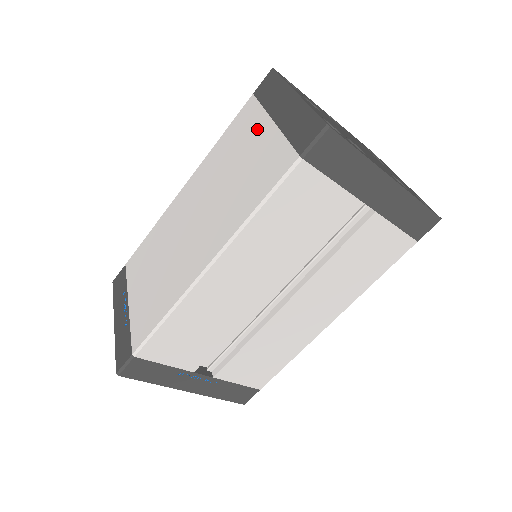
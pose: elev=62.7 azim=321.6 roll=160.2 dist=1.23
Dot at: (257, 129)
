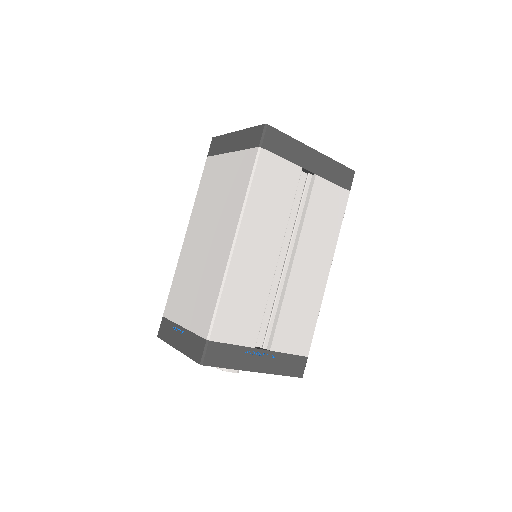
Dot at: (222, 164)
